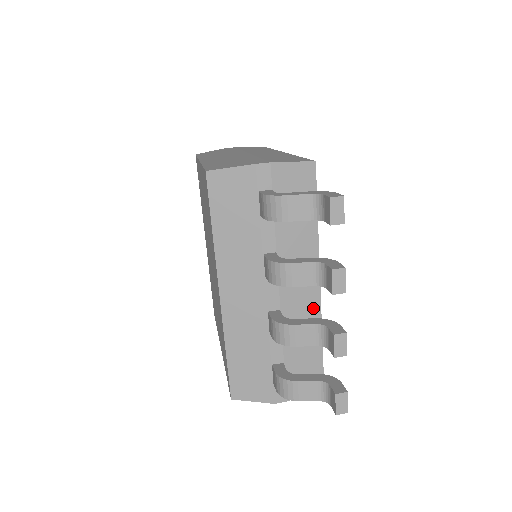
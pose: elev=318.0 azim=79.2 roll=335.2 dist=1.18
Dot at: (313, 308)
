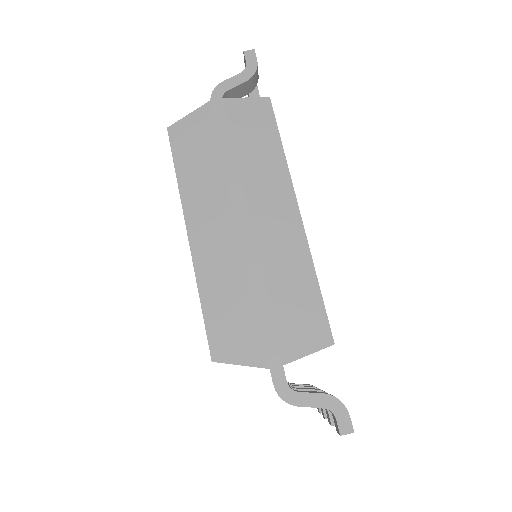
Dot at: occluded
